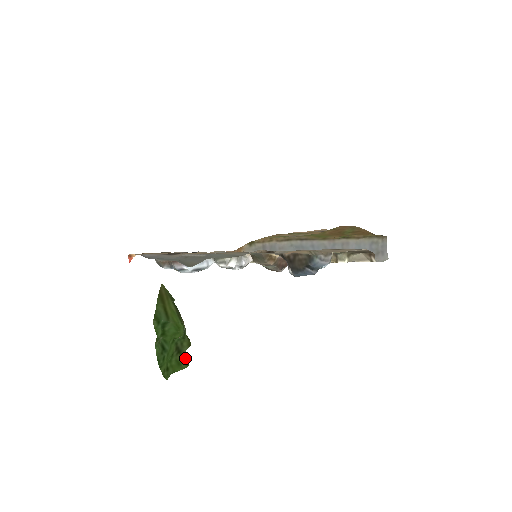
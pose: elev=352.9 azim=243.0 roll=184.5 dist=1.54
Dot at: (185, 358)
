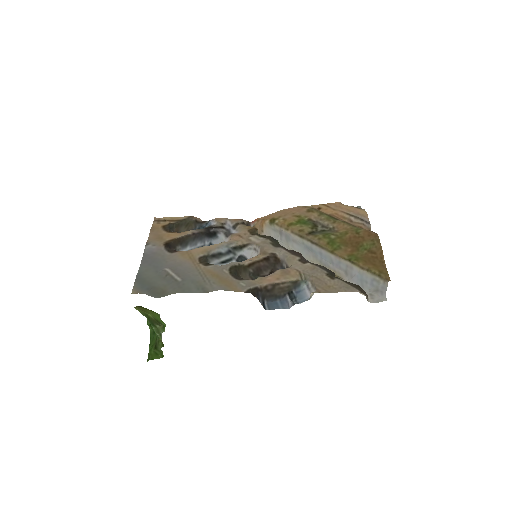
Dot at: (160, 352)
